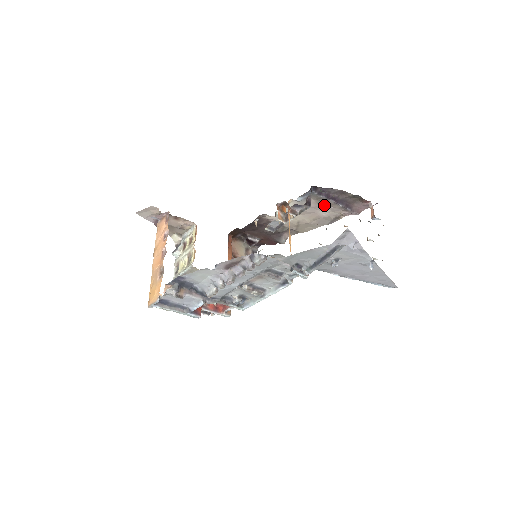
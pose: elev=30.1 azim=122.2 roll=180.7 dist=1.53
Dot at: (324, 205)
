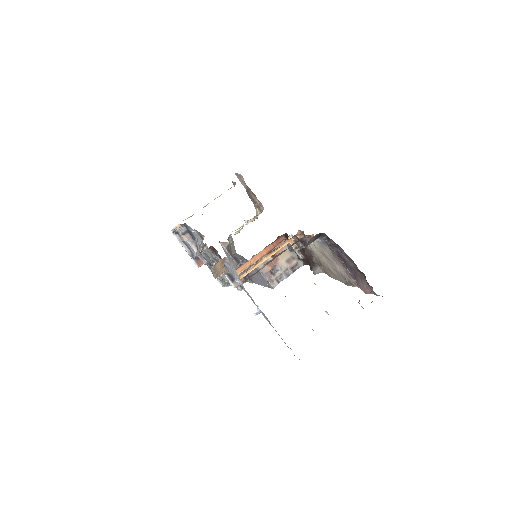
Dot at: (339, 261)
